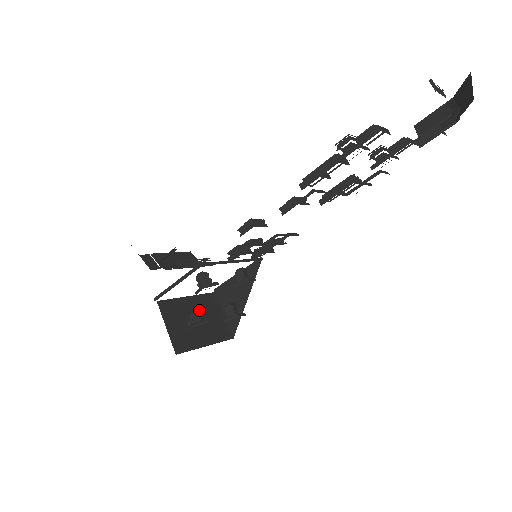
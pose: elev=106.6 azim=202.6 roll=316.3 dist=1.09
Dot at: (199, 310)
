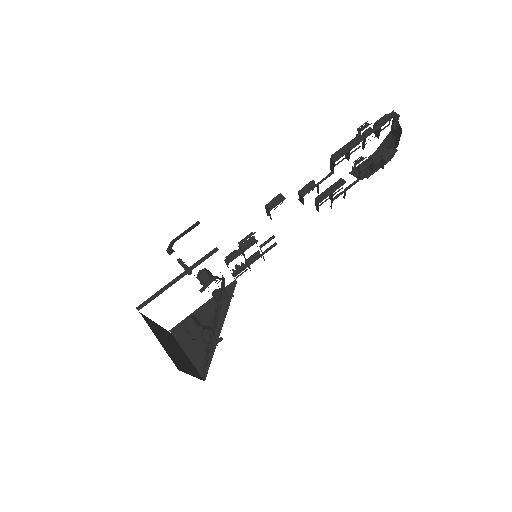
Dot at: (170, 341)
